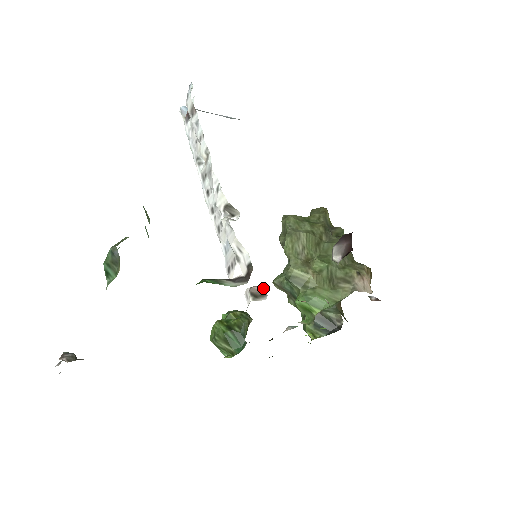
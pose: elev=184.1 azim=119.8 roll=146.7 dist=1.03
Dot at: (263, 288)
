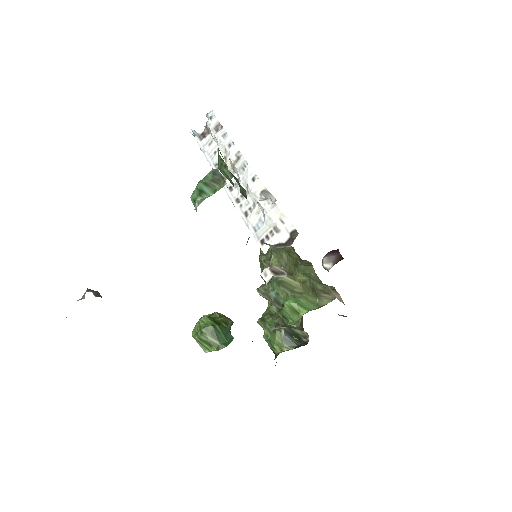
Dot at: (282, 268)
